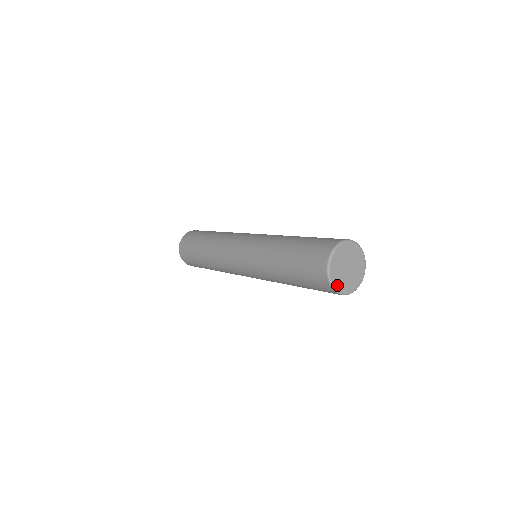
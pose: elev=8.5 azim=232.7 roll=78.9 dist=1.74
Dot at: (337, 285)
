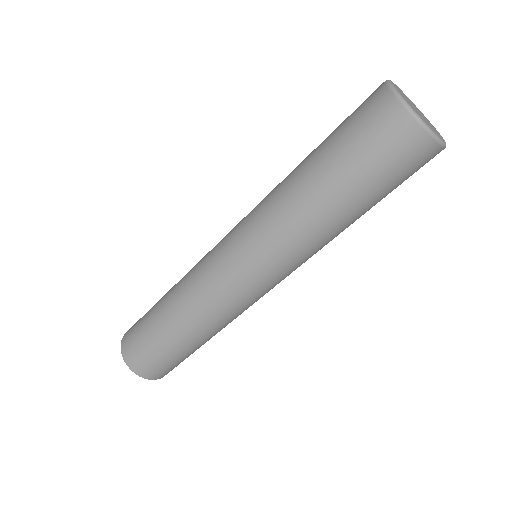
Dot at: occluded
